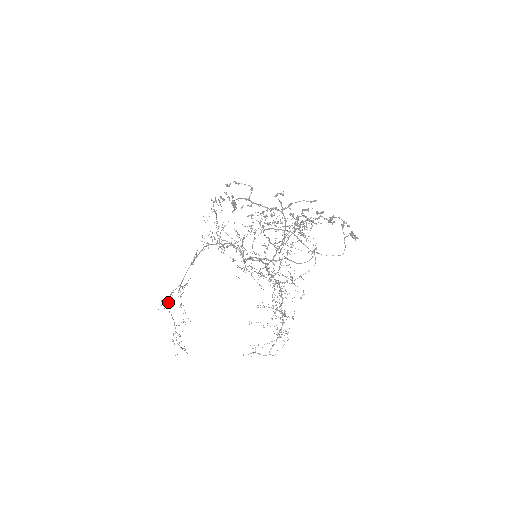
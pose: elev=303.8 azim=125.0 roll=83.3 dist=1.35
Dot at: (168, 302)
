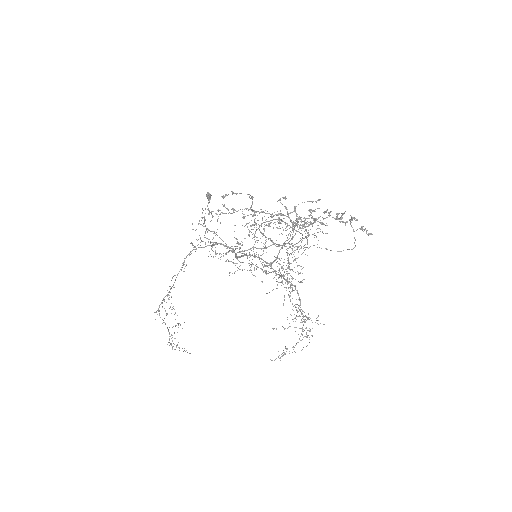
Dot at: (159, 310)
